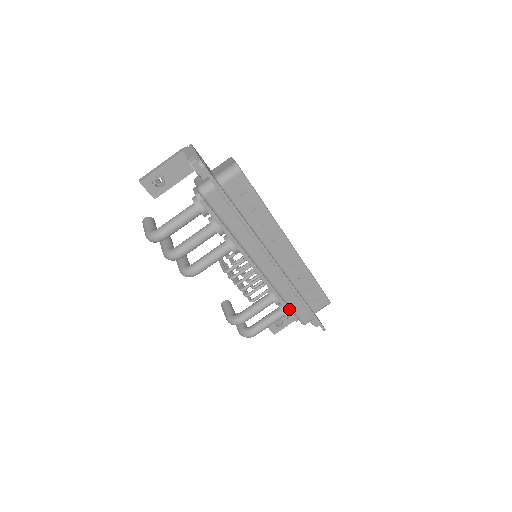
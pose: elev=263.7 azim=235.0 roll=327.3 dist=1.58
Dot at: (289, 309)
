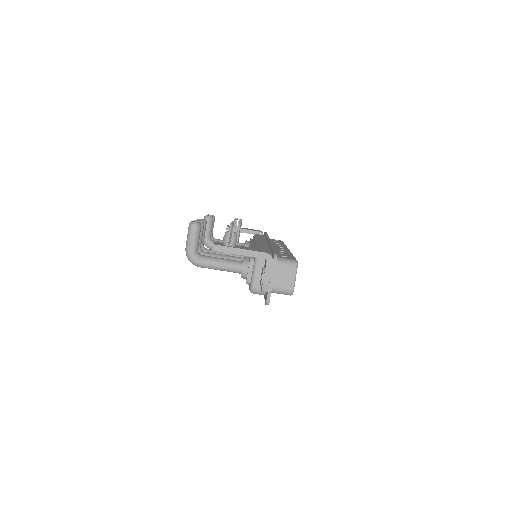
Dot at: occluded
